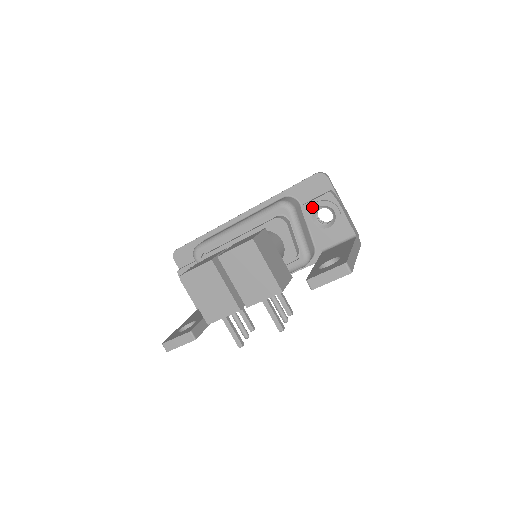
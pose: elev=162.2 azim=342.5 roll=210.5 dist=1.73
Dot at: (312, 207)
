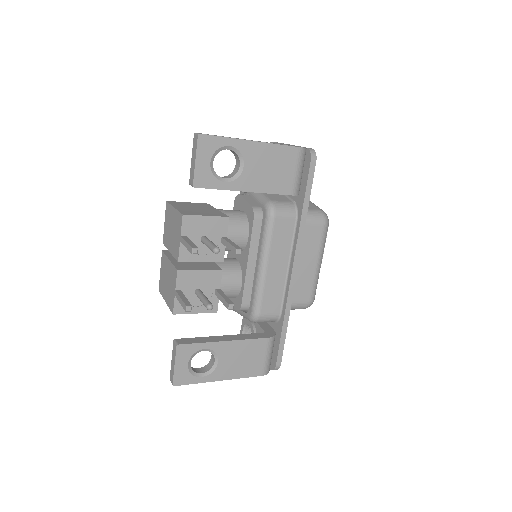
Dot at: occluded
